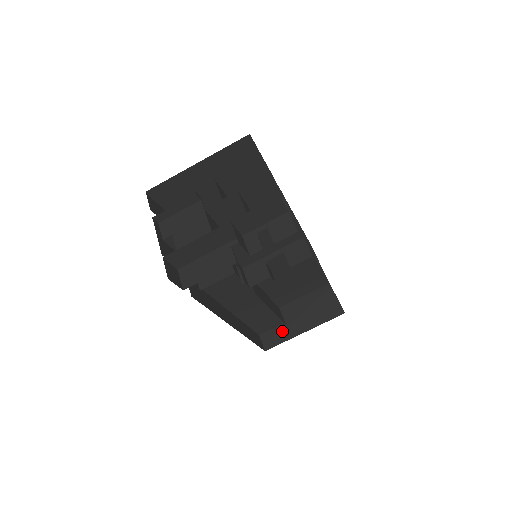
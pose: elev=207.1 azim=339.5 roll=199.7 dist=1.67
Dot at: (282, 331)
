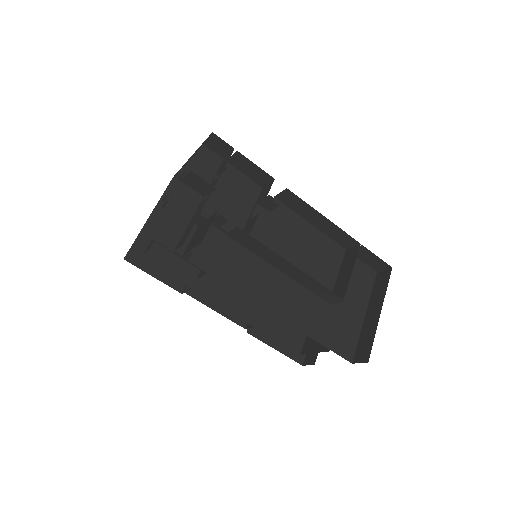
Dot at: (365, 336)
